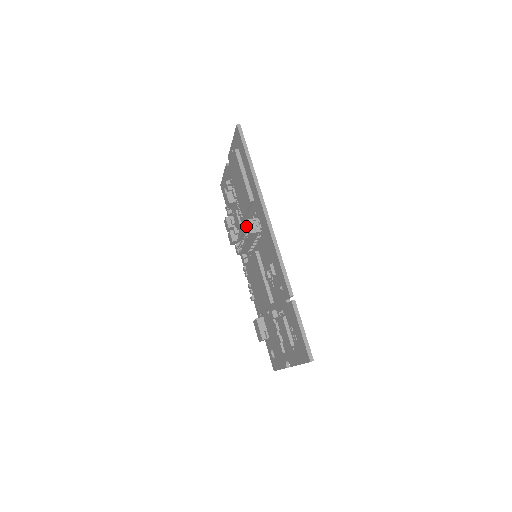
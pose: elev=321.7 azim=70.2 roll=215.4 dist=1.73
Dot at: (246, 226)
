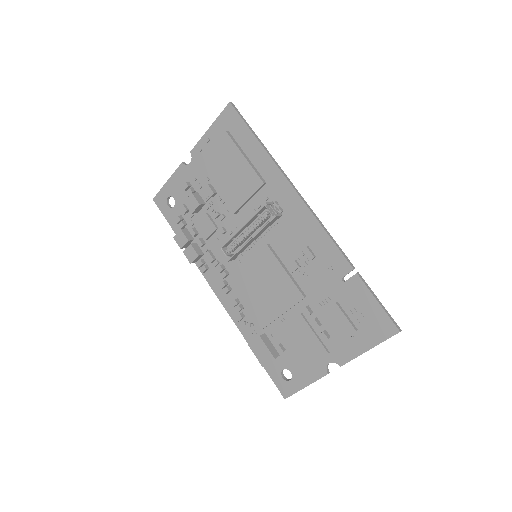
Dot at: (256, 215)
